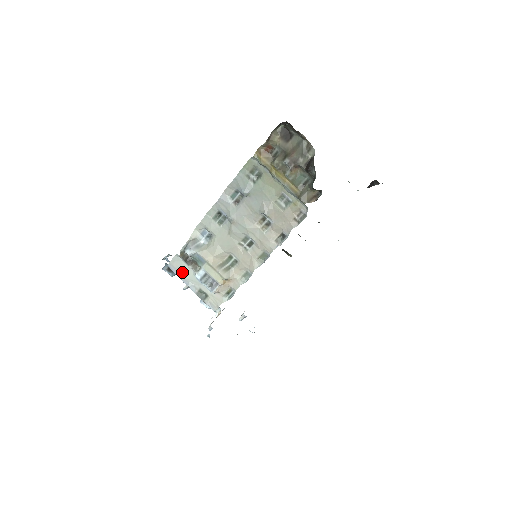
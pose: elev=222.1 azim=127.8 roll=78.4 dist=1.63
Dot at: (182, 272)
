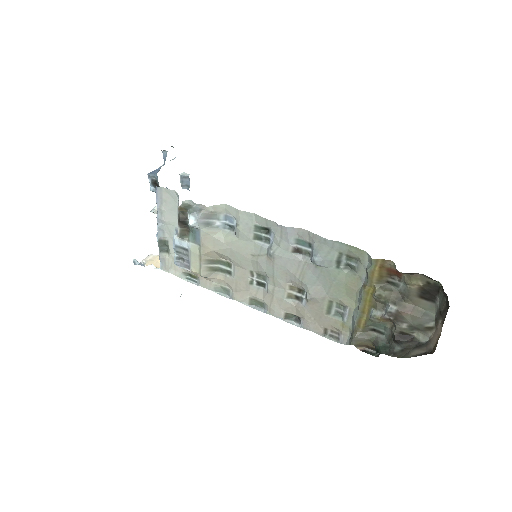
Dot at: (165, 210)
